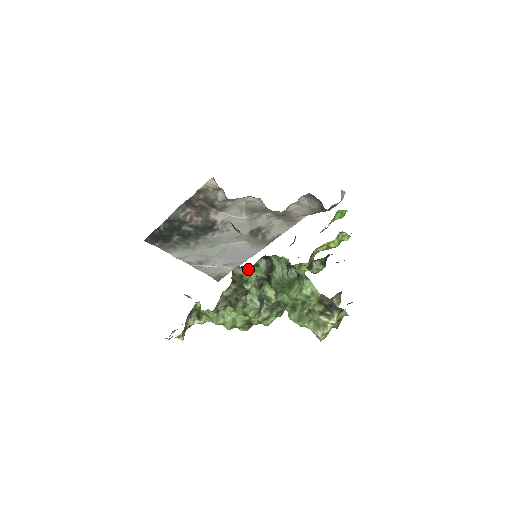
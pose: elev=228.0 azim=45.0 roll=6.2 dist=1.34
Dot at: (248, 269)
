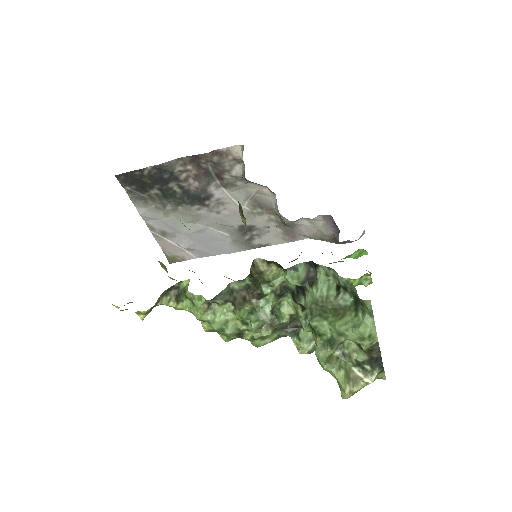
Dot at: (274, 268)
